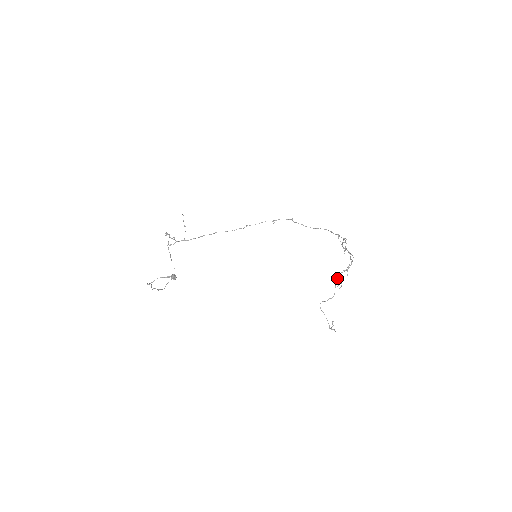
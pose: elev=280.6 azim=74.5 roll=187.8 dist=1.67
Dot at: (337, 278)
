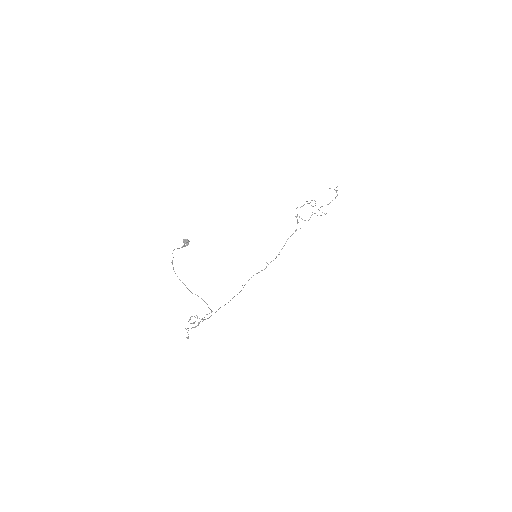
Dot at: occluded
